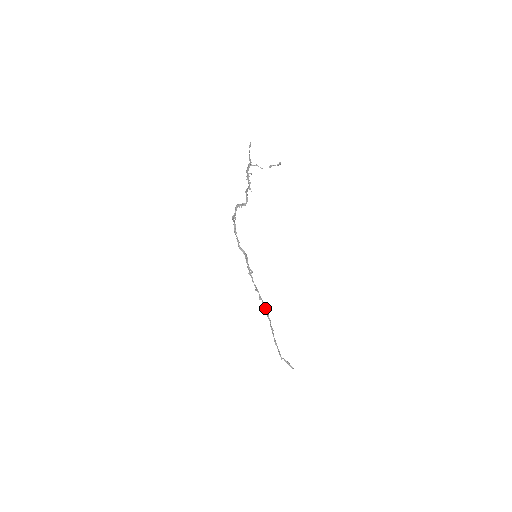
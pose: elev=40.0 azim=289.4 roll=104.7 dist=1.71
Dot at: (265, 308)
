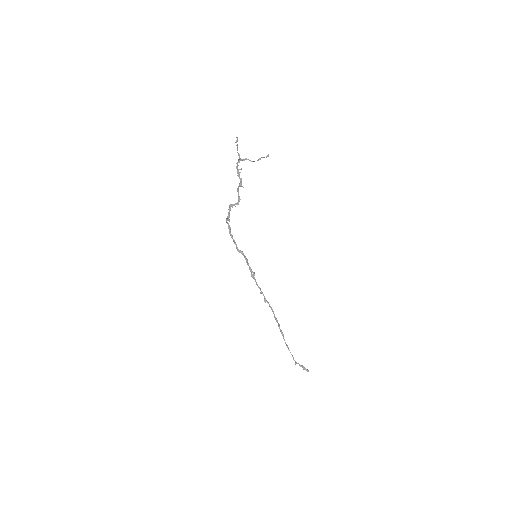
Dot at: (272, 311)
